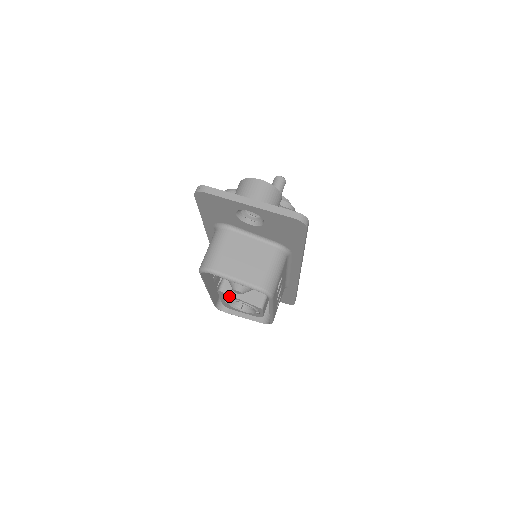
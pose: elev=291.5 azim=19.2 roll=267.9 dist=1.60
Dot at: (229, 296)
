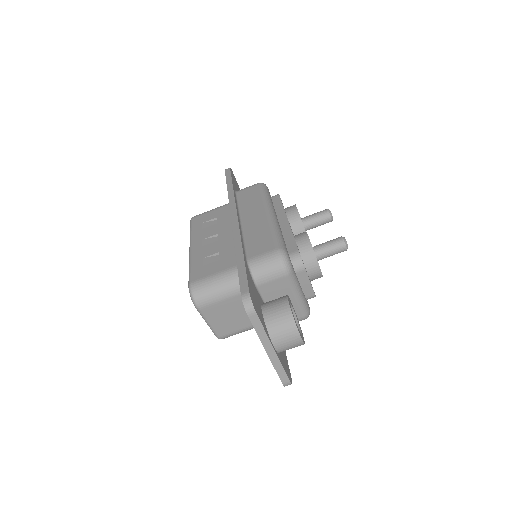
Dot at: occluded
